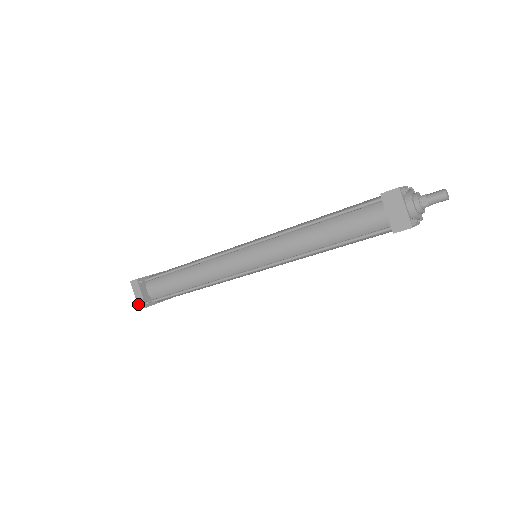
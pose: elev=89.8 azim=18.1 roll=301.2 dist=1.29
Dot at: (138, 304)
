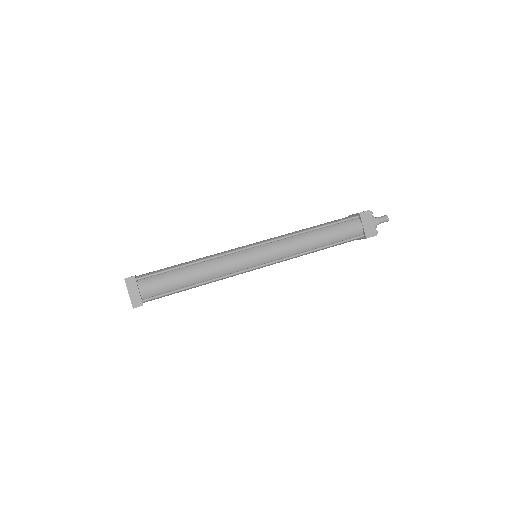
Dot at: (132, 303)
